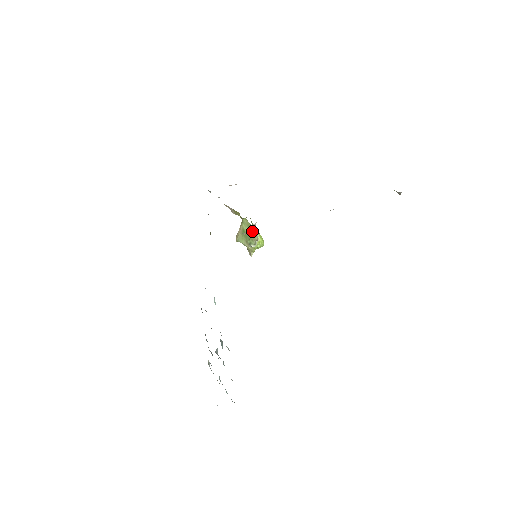
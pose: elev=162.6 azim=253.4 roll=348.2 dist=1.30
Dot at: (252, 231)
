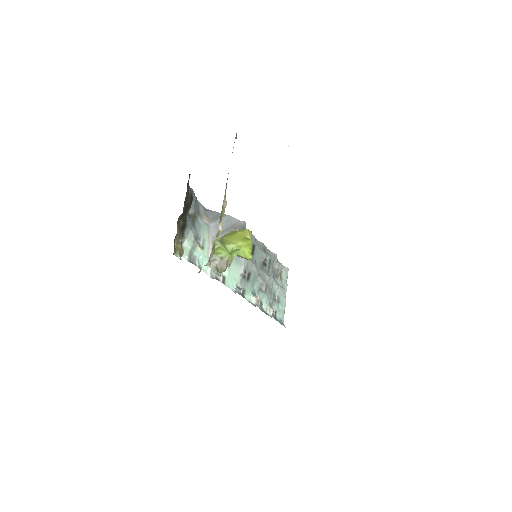
Dot at: (211, 264)
